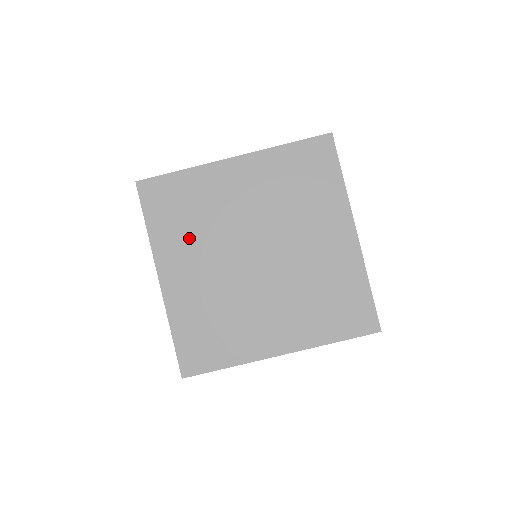
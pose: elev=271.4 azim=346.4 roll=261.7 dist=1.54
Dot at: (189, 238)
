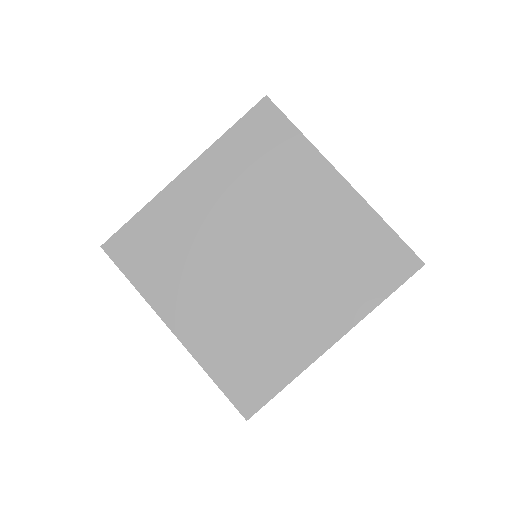
Dot at: (180, 274)
